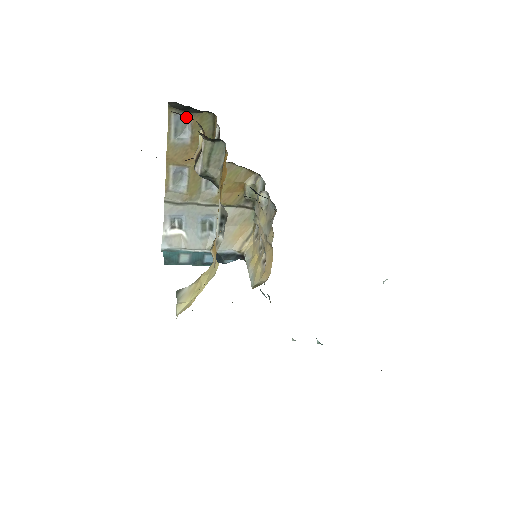
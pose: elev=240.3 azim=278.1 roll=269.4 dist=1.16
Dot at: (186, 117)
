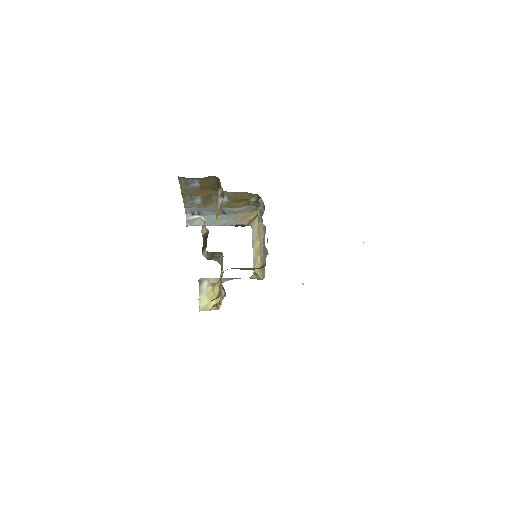
Dot at: occluded
